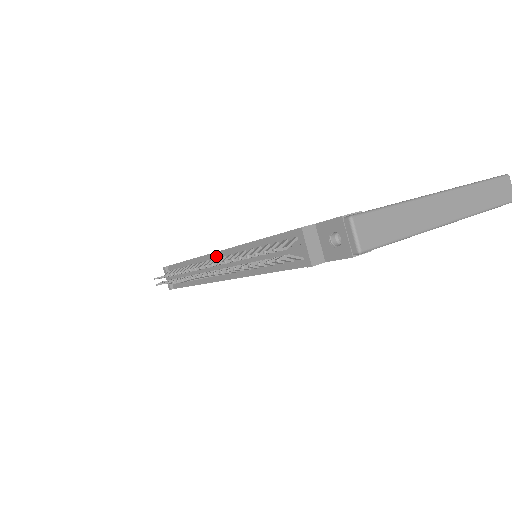
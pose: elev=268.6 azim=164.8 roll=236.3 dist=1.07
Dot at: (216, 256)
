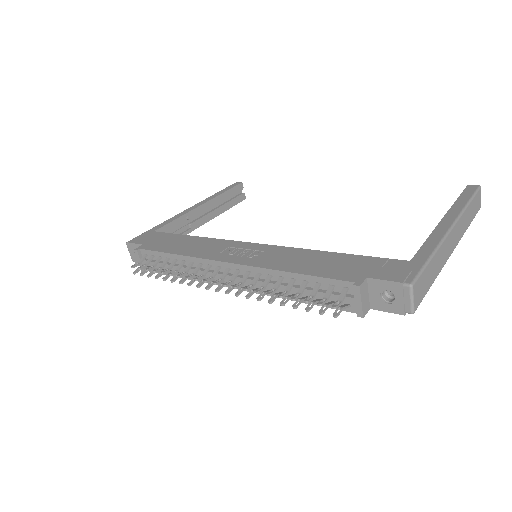
Dot at: (225, 266)
